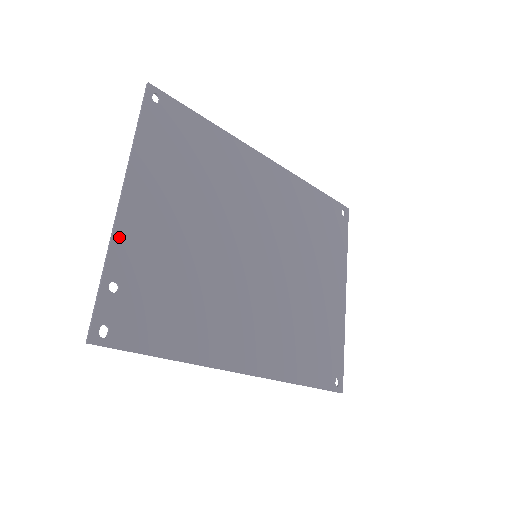
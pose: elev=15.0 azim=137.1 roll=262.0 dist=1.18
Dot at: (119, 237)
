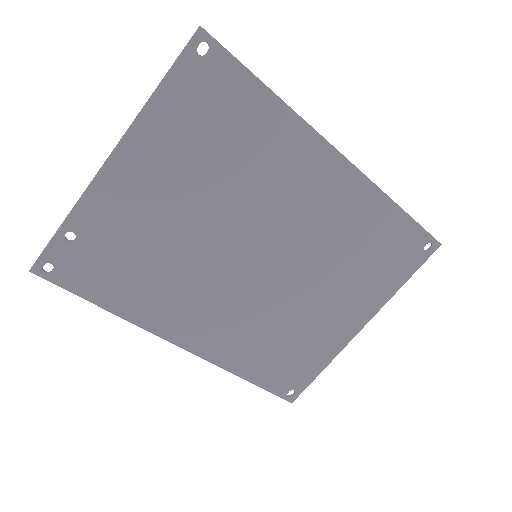
Dot at: (92, 195)
